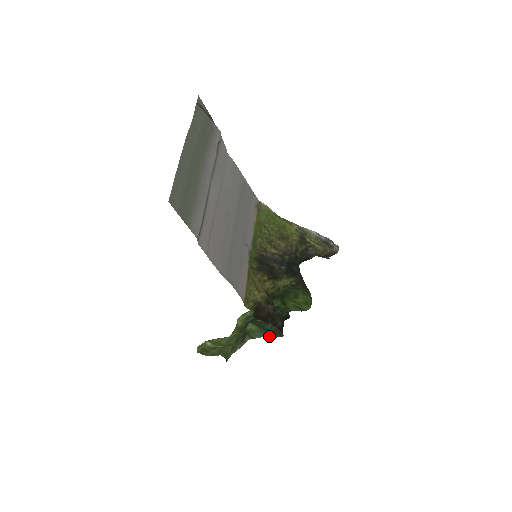
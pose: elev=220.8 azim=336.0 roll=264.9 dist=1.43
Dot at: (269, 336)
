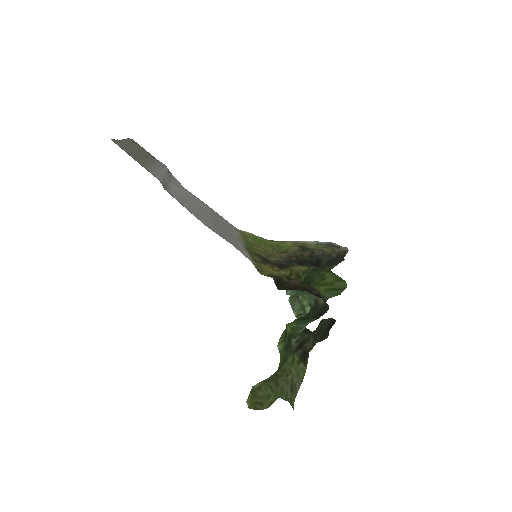
Dot at: (314, 319)
